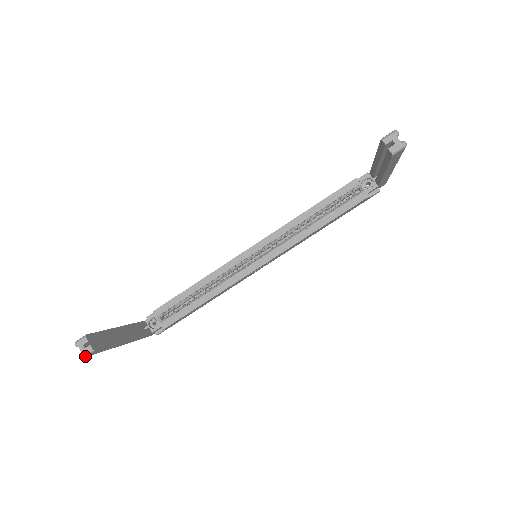
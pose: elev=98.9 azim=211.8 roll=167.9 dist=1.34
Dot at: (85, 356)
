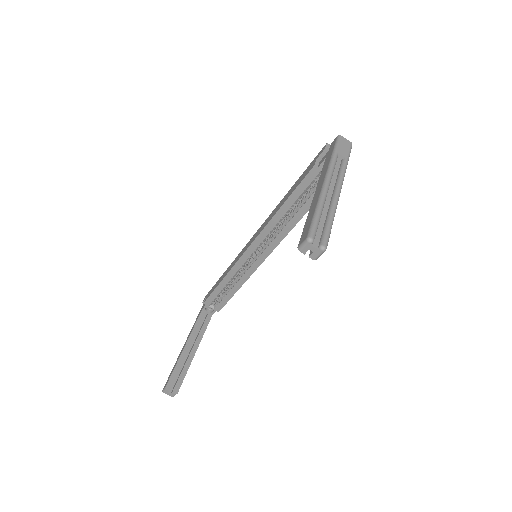
Dot at: occluded
